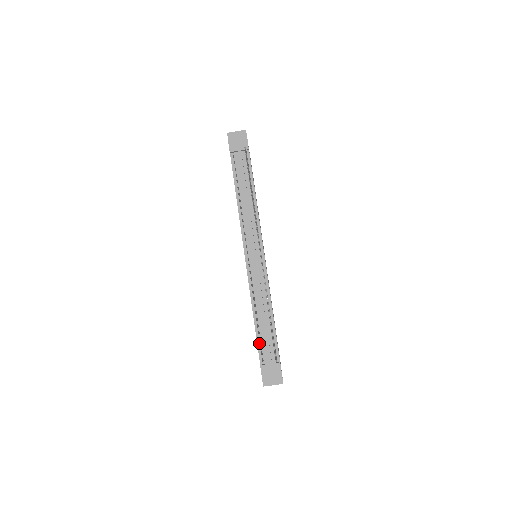
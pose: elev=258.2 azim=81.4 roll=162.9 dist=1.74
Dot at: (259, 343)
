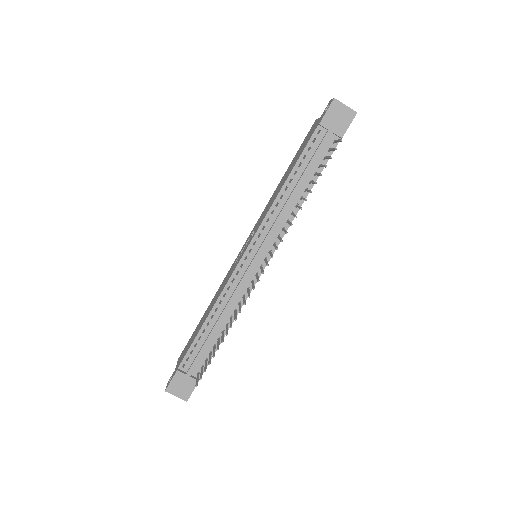
Dot at: (192, 348)
